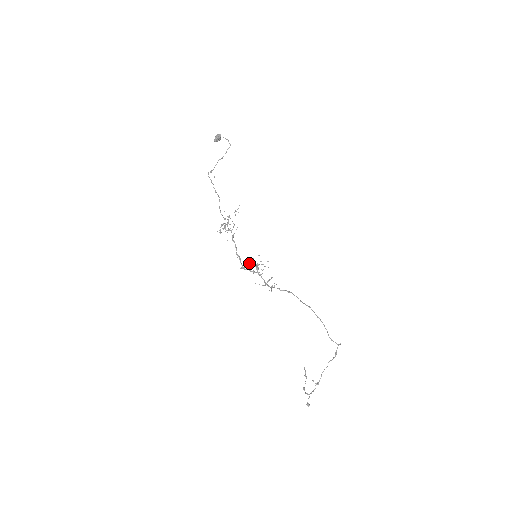
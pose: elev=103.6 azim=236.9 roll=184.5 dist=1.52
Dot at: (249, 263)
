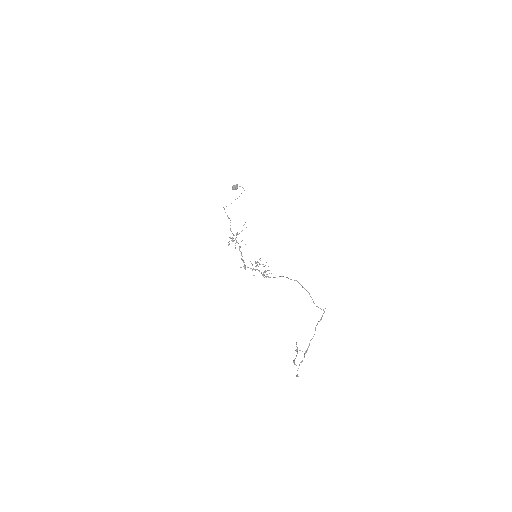
Dot at: occluded
